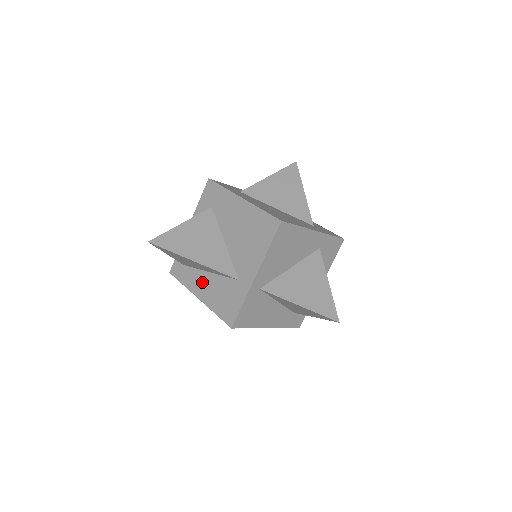
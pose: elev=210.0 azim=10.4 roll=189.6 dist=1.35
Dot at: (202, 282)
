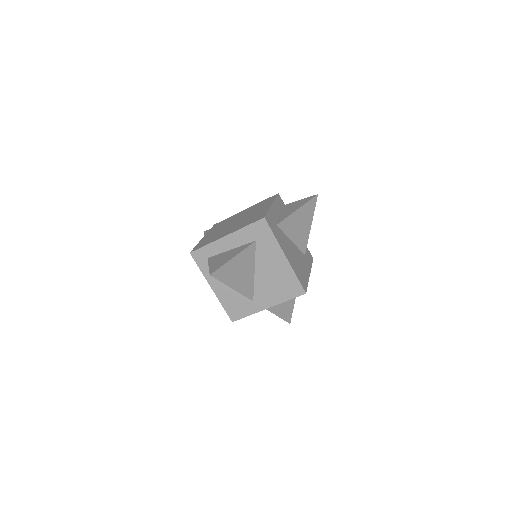
Dot at: (221, 282)
